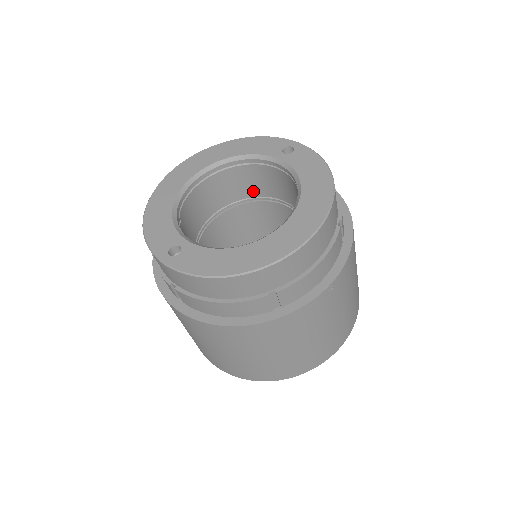
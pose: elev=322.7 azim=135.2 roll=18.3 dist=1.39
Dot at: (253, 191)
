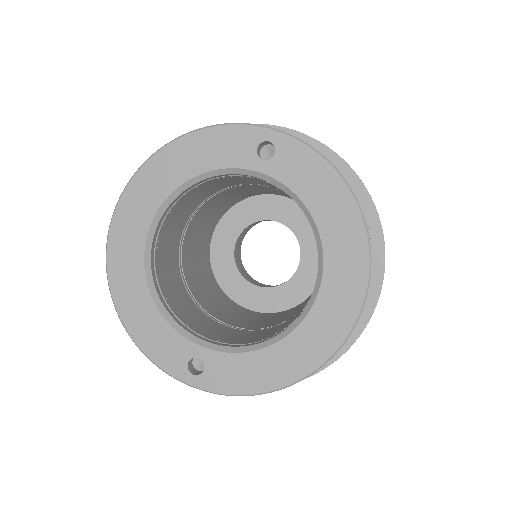
Dot at: (221, 187)
